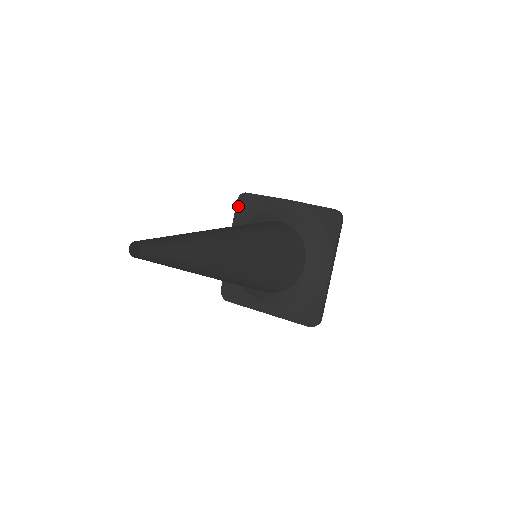
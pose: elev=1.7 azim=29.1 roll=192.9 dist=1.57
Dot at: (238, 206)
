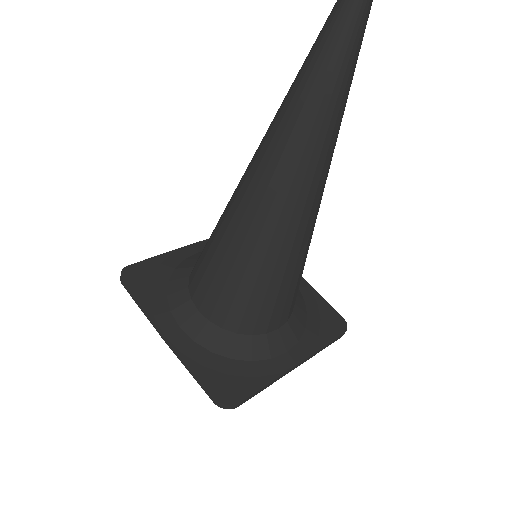
Dot at: (131, 284)
